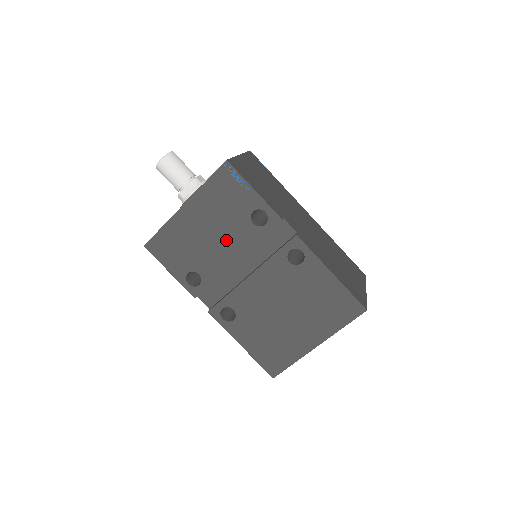
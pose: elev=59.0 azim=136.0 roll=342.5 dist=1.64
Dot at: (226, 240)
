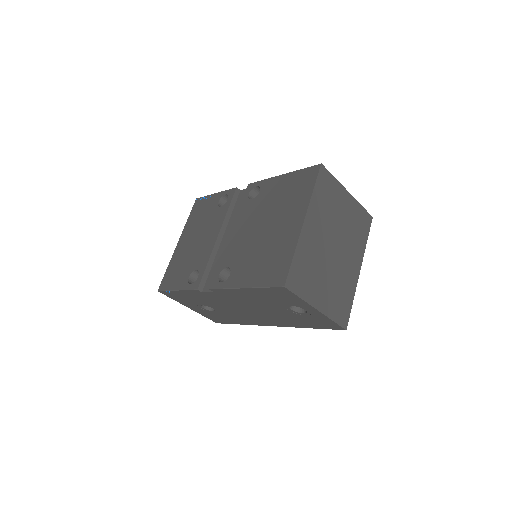
Dot at: (208, 232)
